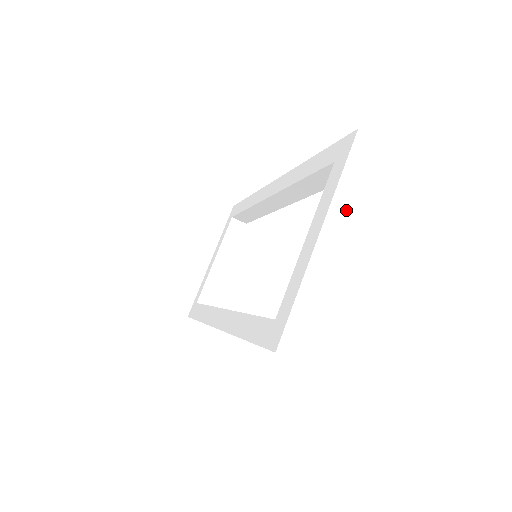
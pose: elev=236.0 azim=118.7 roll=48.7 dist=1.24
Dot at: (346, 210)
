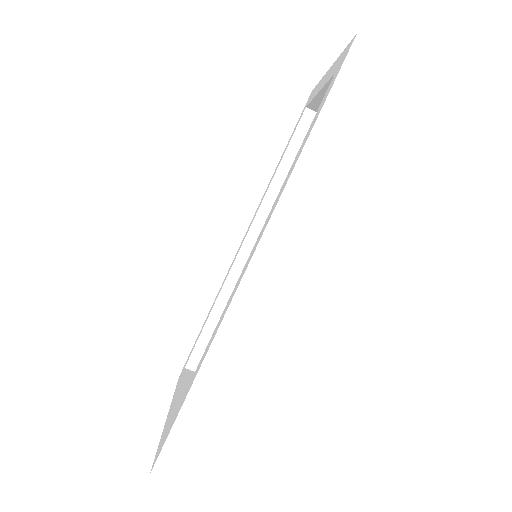
Dot at: occluded
